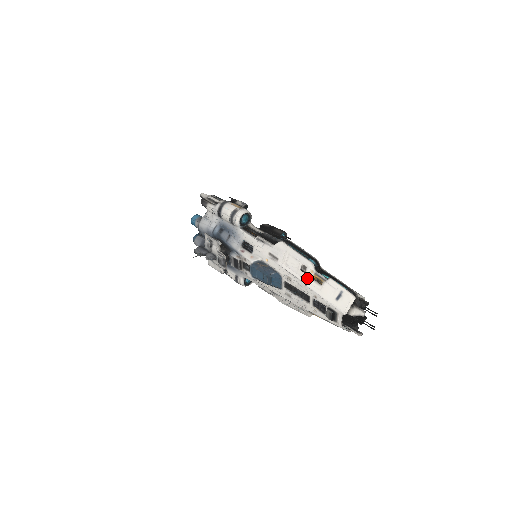
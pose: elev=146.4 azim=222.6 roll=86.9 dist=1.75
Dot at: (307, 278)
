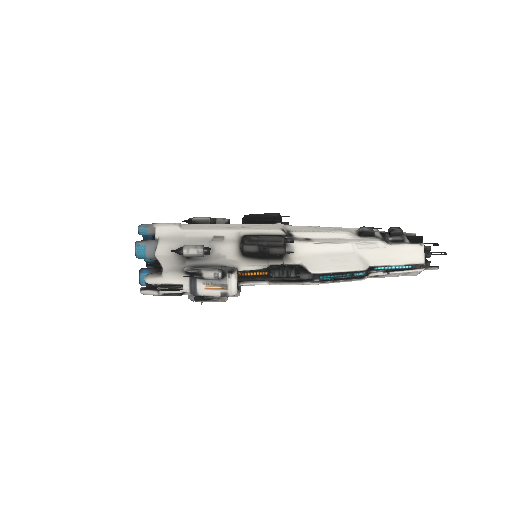
Dot at: occluded
